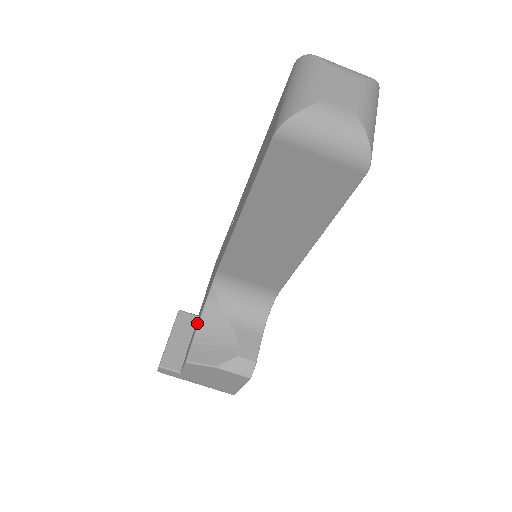
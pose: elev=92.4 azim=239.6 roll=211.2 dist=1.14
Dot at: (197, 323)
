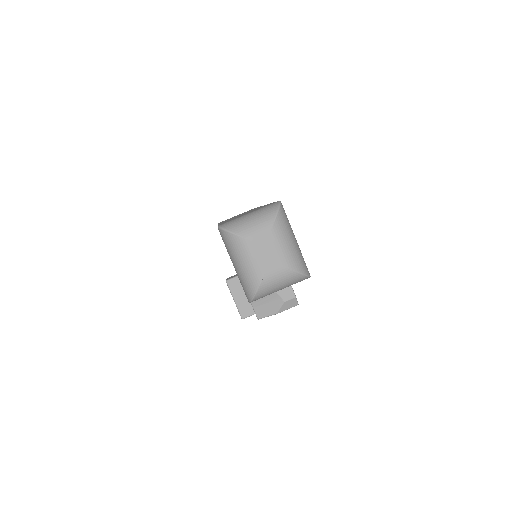
Dot at: occluded
